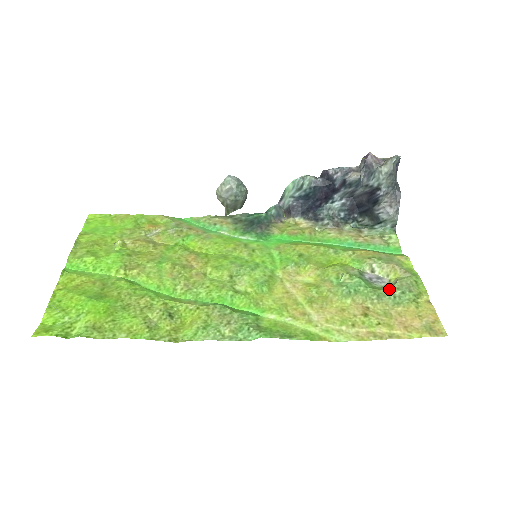
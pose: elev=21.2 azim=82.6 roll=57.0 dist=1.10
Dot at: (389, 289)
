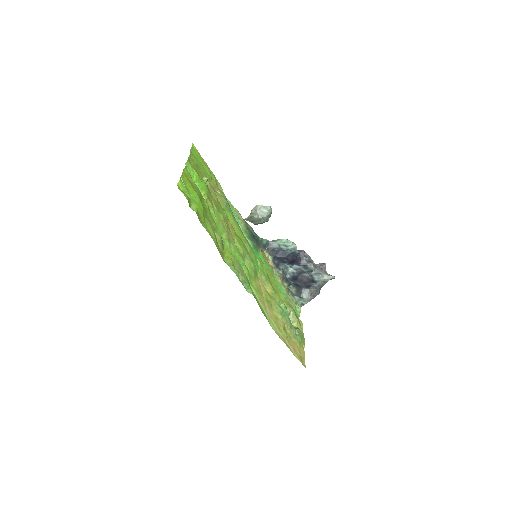
Dot at: (295, 328)
